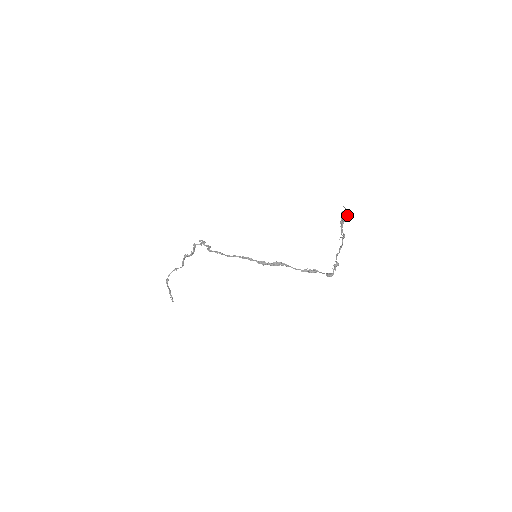
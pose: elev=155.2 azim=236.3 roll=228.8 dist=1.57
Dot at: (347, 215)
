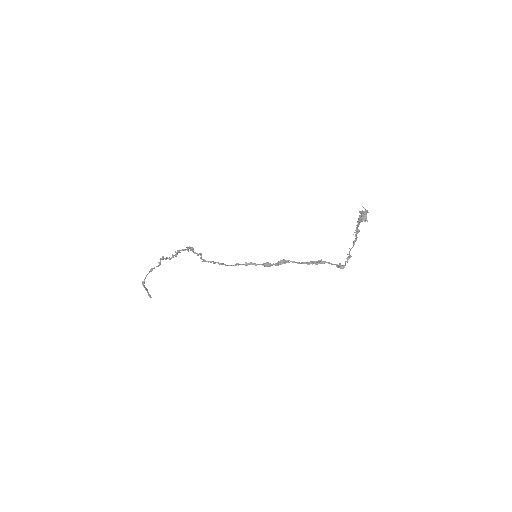
Dot at: (365, 214)
